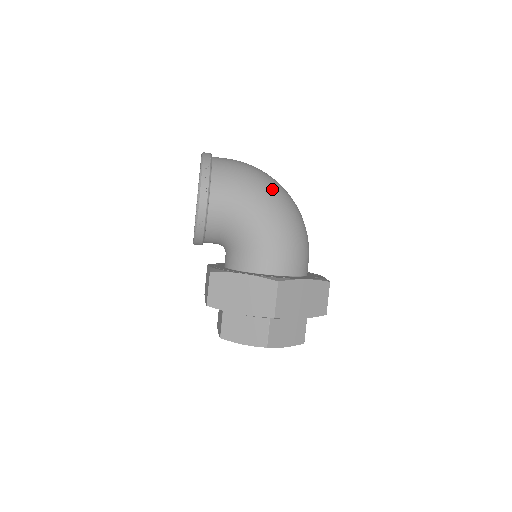
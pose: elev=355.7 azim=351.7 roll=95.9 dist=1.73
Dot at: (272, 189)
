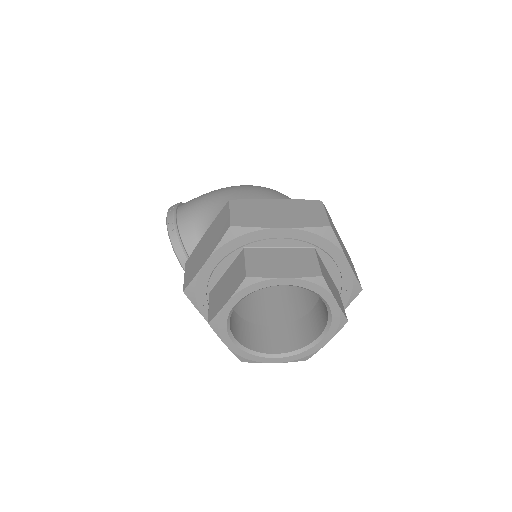
Dot at: occluded
